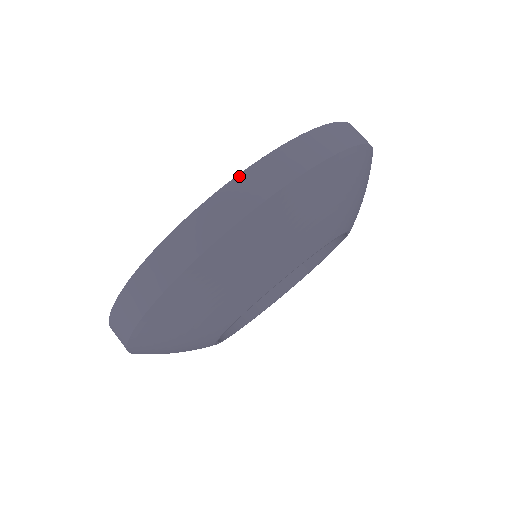
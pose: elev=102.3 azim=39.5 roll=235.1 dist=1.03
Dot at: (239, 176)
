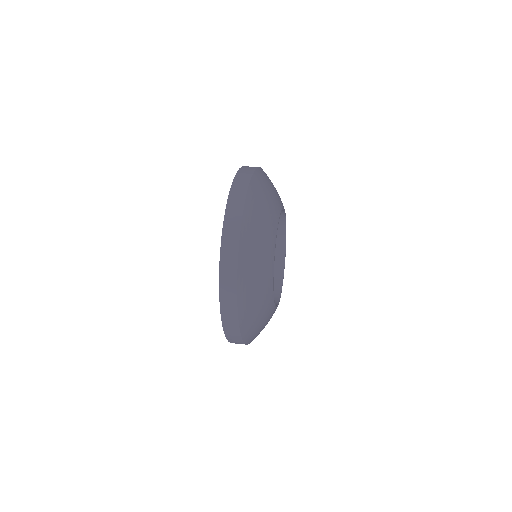
Dot at: occluded
